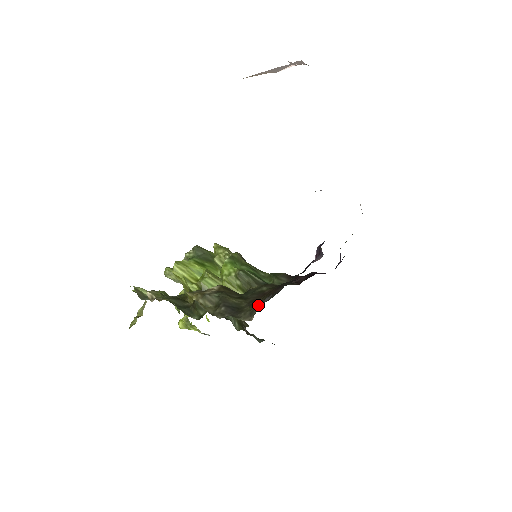
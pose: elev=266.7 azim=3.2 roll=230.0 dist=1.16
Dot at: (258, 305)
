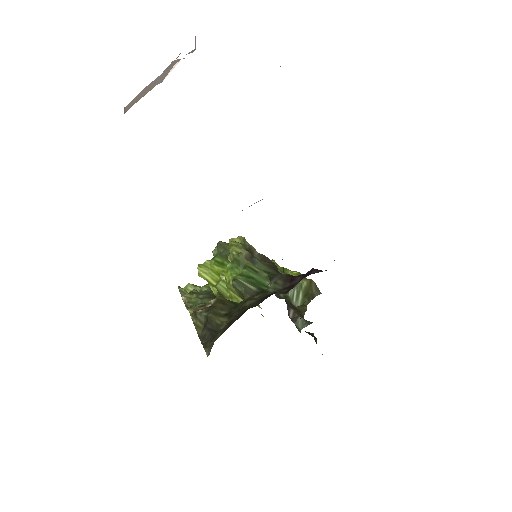
Dot at: occluded
